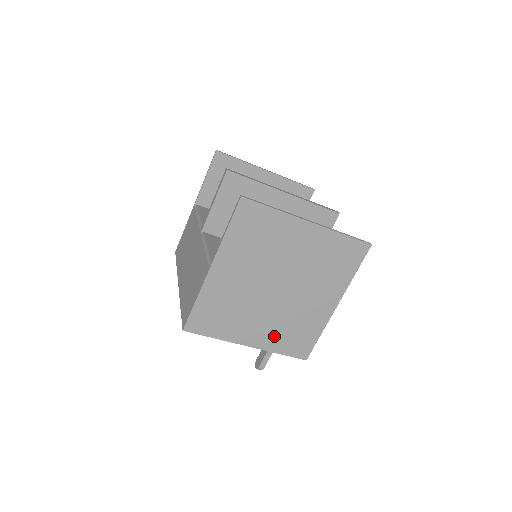
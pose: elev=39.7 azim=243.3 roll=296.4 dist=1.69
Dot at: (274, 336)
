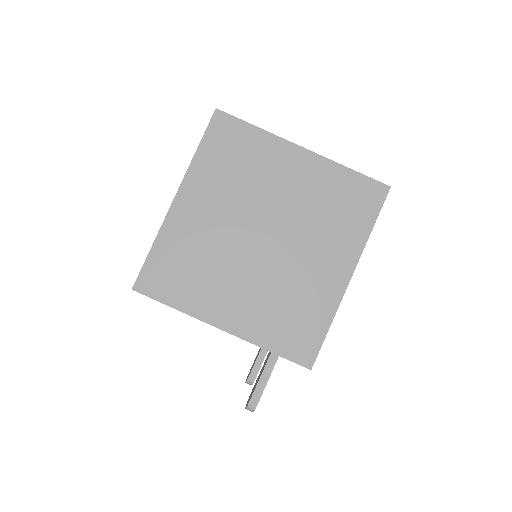
Dot at: (260, 317)
